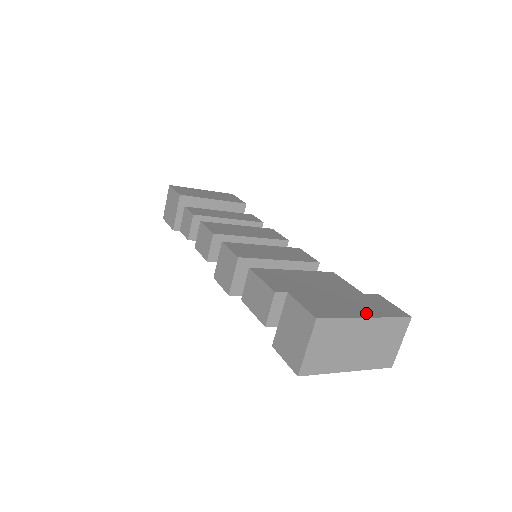
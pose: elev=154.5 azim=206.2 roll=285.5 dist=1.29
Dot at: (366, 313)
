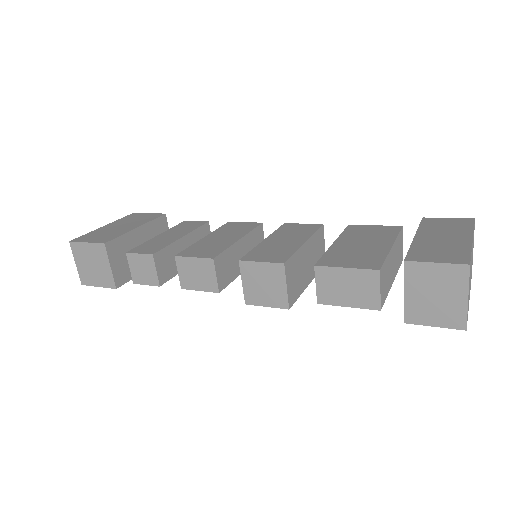
Dot at: (463, 236)
